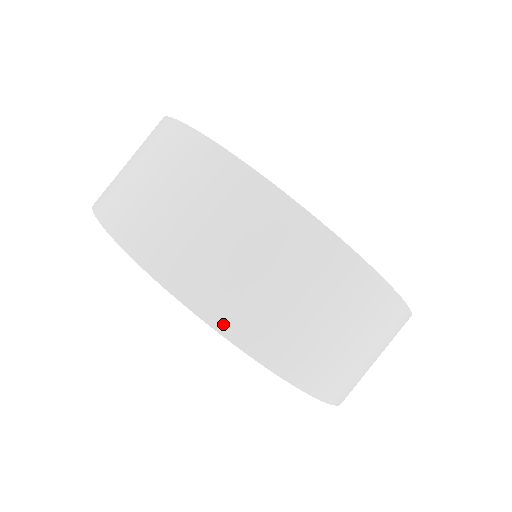
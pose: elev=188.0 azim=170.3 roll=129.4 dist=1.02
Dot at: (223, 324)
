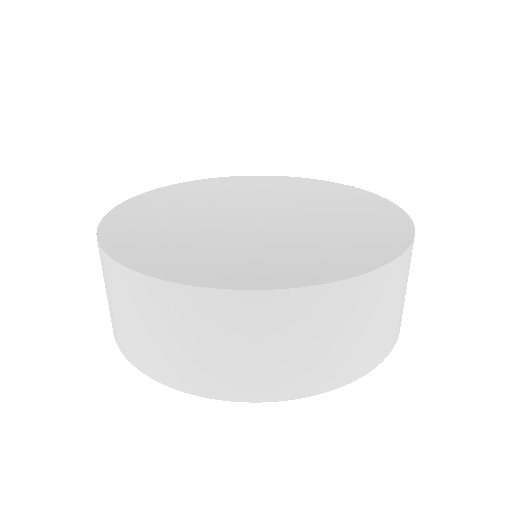
Dot at: (360, 372)
